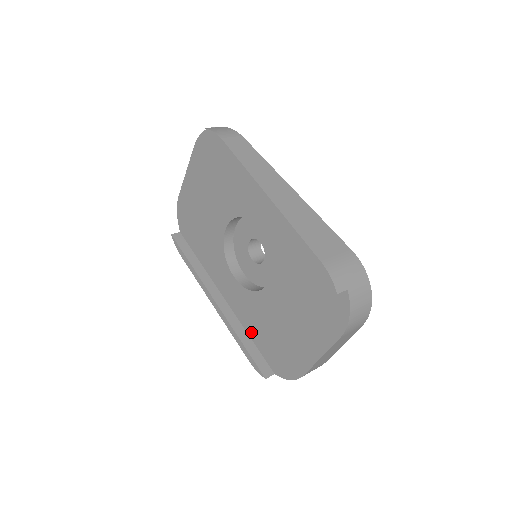
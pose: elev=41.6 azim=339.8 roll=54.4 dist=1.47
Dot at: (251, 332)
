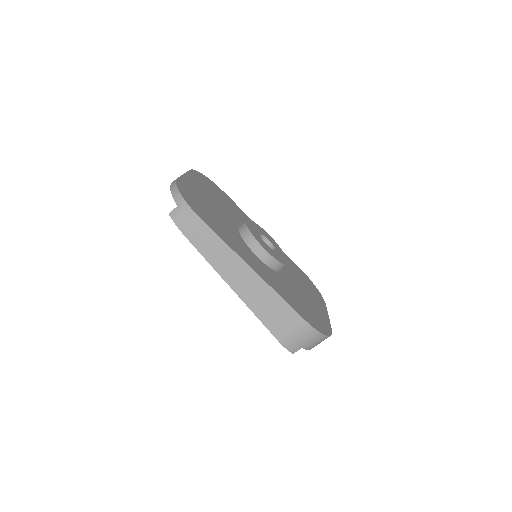
Dot at: occluded
